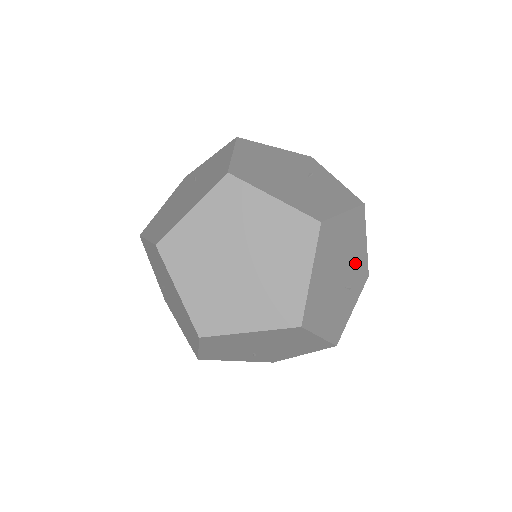
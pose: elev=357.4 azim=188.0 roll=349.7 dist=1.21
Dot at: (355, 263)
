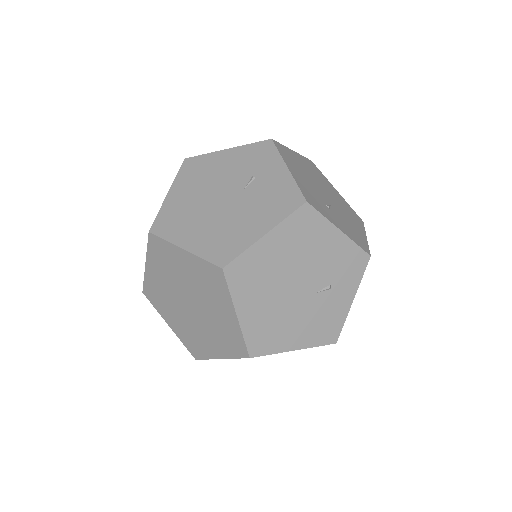
Dot at: (326, 262)
